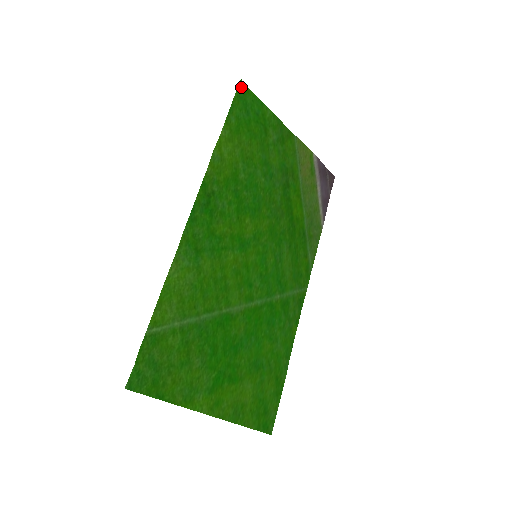
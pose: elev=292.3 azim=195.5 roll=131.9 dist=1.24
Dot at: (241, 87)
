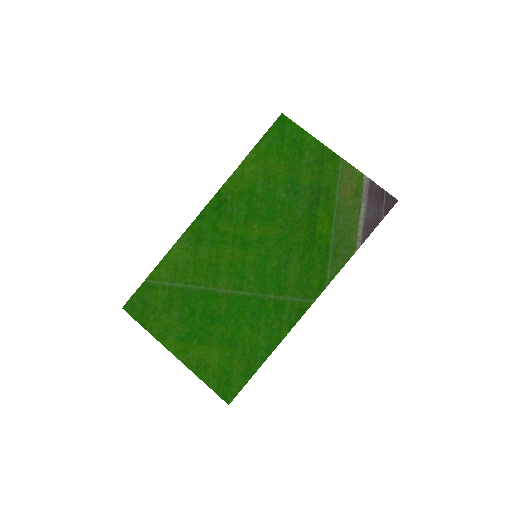
Dot at: (281, 119)
